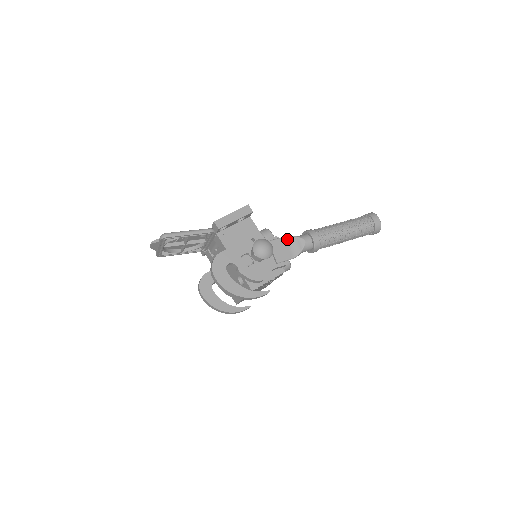
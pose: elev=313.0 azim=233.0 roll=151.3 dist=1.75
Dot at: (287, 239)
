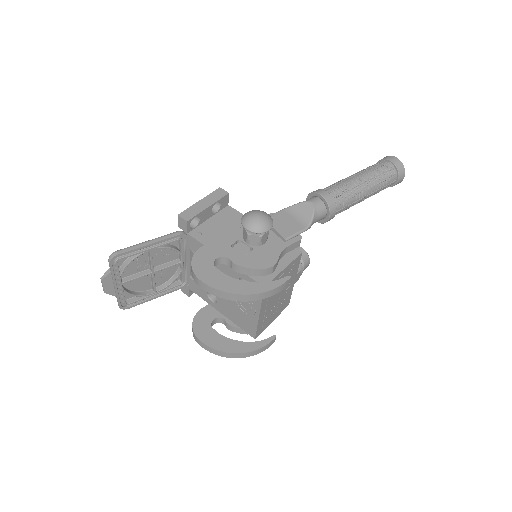
Dot at: (288, 210)
